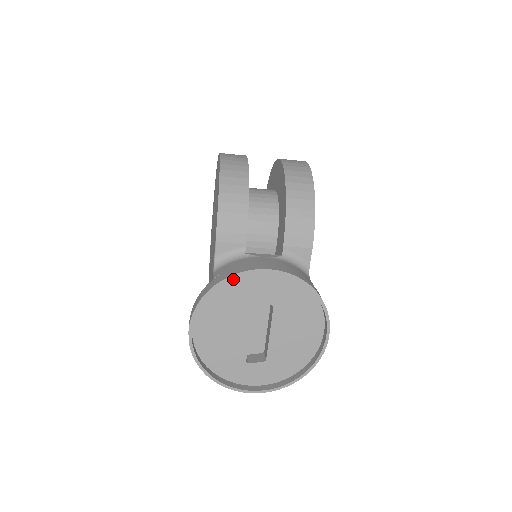
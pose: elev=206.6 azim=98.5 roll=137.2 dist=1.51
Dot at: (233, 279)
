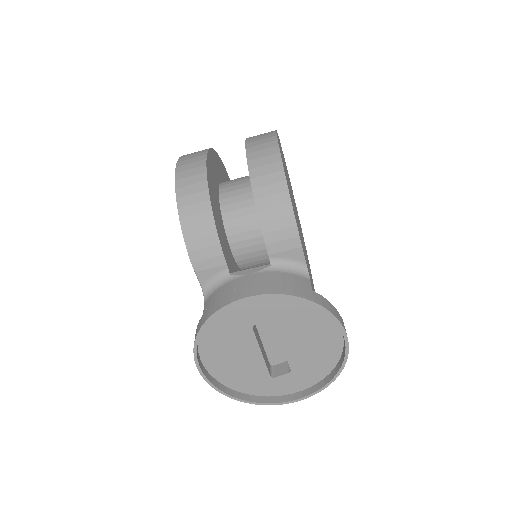
Dot at: (220, 312)
